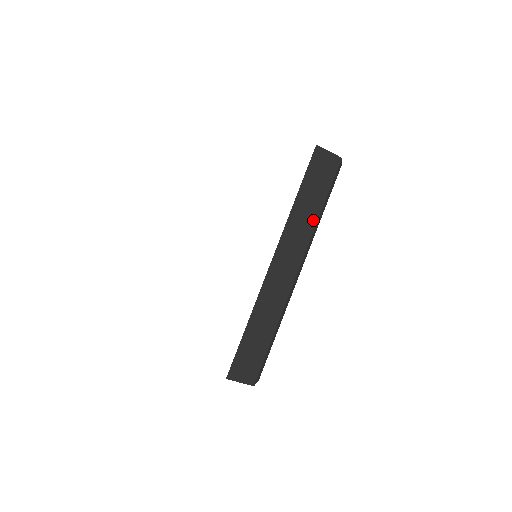
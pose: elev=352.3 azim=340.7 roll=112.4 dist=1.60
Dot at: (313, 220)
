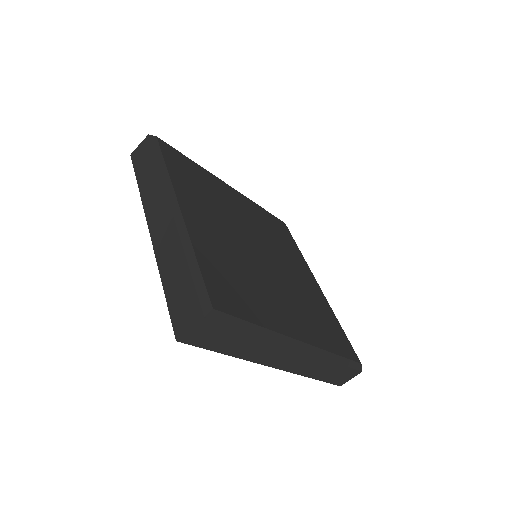
Dot at: (157, 176)
